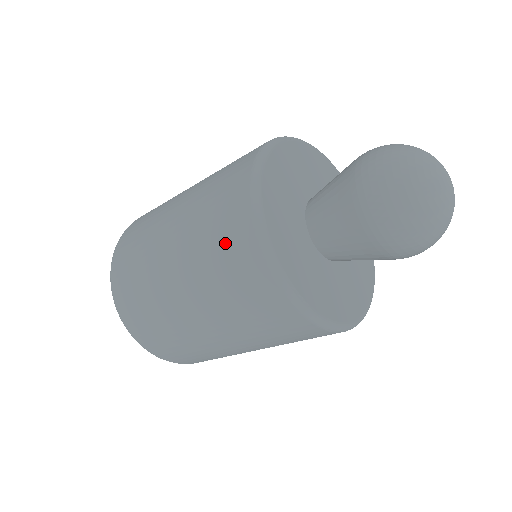
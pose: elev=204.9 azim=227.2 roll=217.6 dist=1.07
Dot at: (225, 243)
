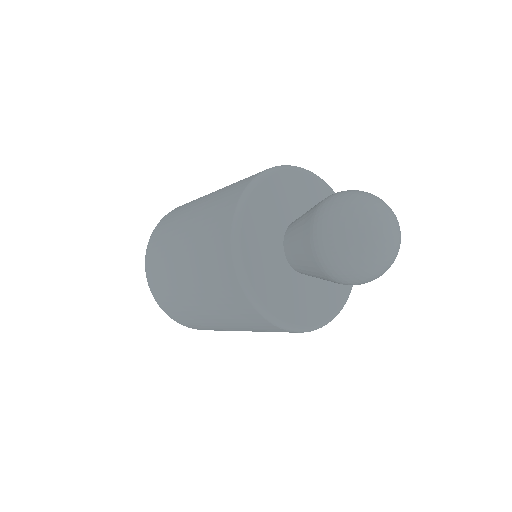
Dot at: (213, 233)
